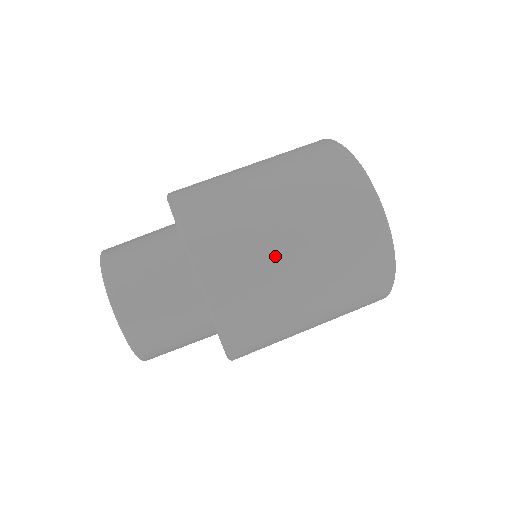
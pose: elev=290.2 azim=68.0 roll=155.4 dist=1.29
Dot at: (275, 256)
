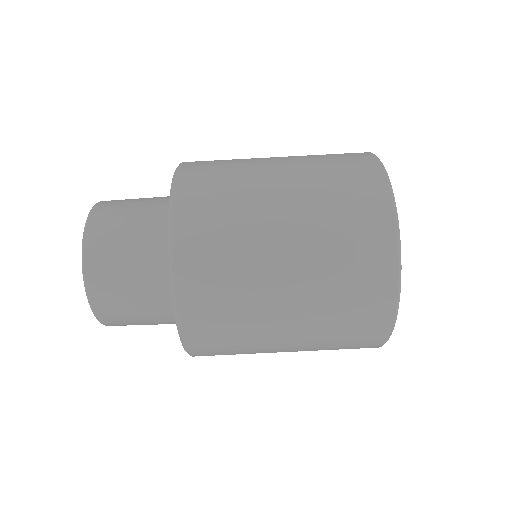
Dot at: (259, 256)
